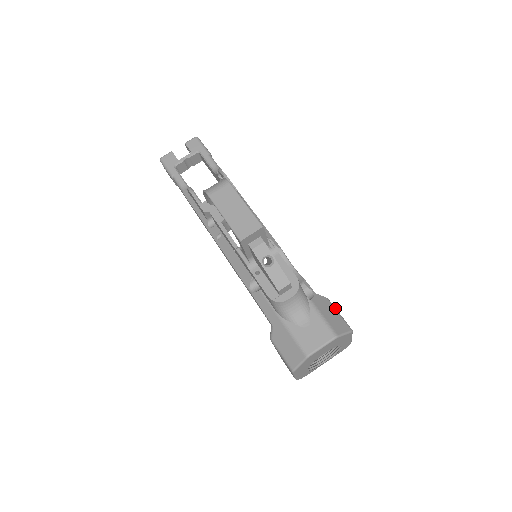
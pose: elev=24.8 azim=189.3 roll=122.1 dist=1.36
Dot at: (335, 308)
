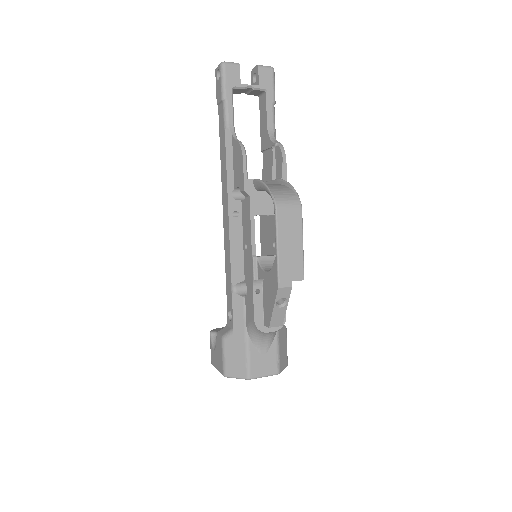
Dot at: occluded
